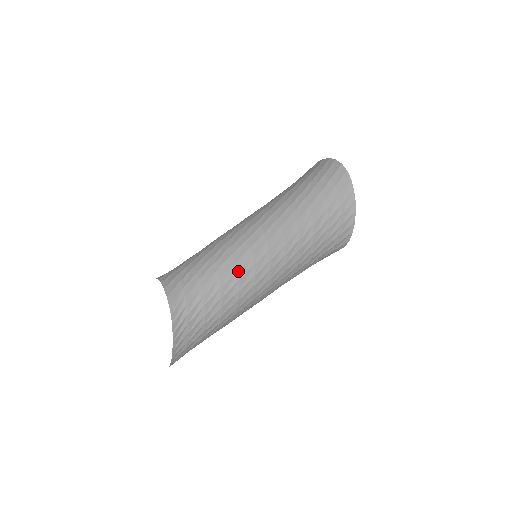
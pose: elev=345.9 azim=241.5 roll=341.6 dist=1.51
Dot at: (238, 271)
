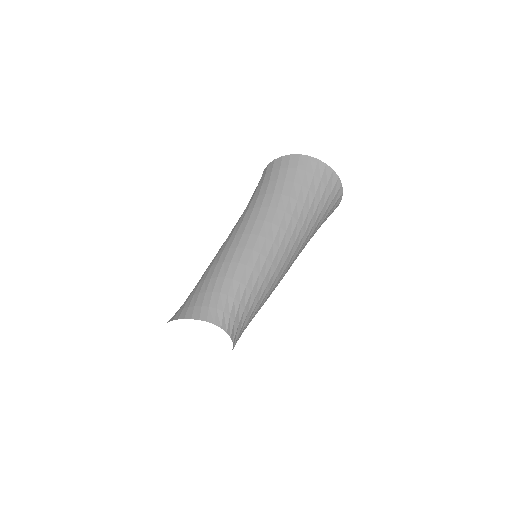
Dot at: occluded
